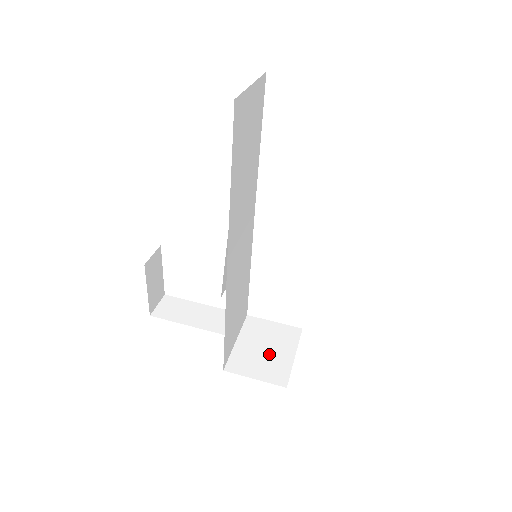
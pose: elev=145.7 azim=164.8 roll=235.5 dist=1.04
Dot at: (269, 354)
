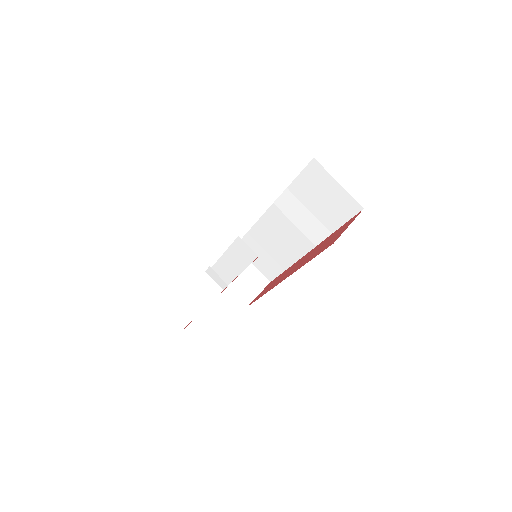
Dot at: (246, 277)
